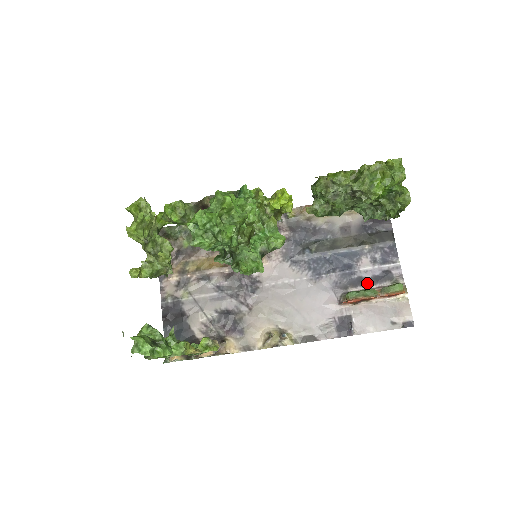
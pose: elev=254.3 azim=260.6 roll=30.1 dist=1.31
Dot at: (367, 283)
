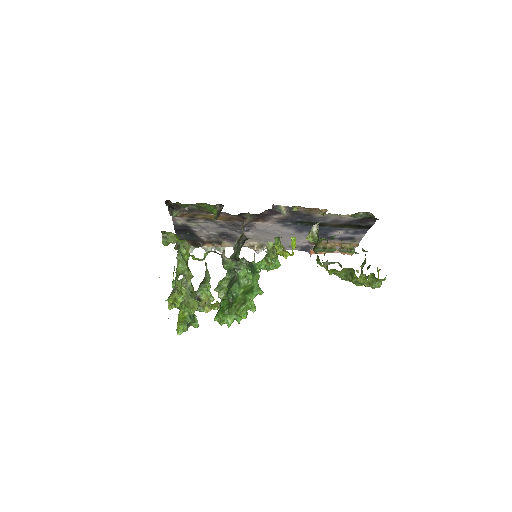
Dot at: (334, 239)
